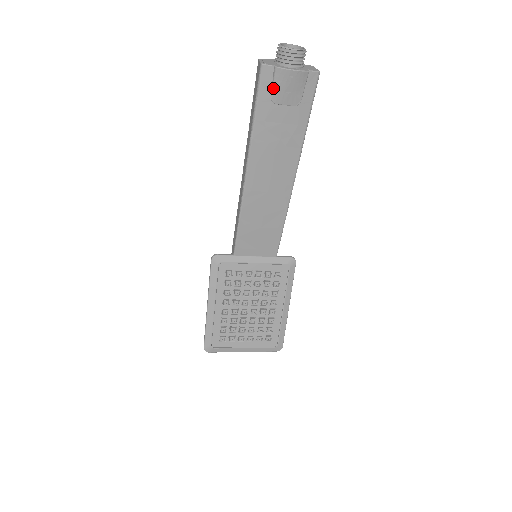
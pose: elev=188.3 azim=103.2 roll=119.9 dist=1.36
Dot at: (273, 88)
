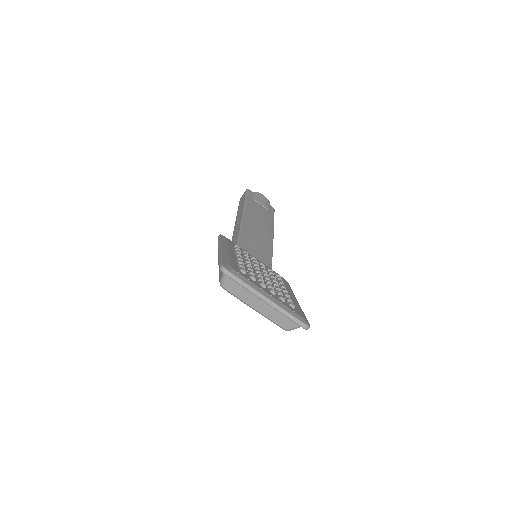
Dot at: (255, 196)
